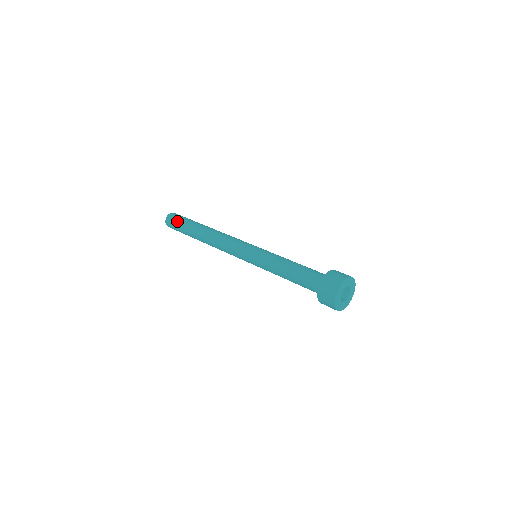
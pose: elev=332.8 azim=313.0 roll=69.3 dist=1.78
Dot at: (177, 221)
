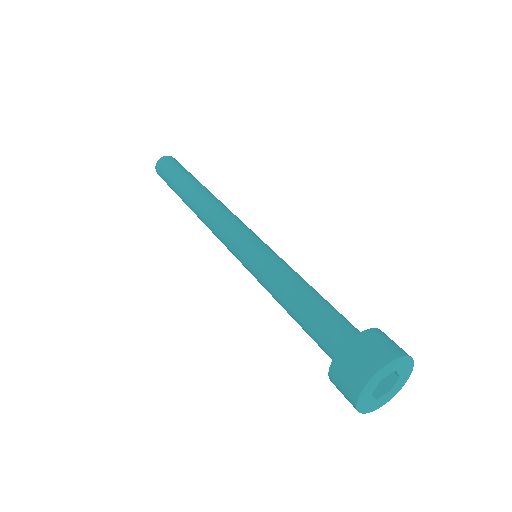
Dot at: (166, 173)
